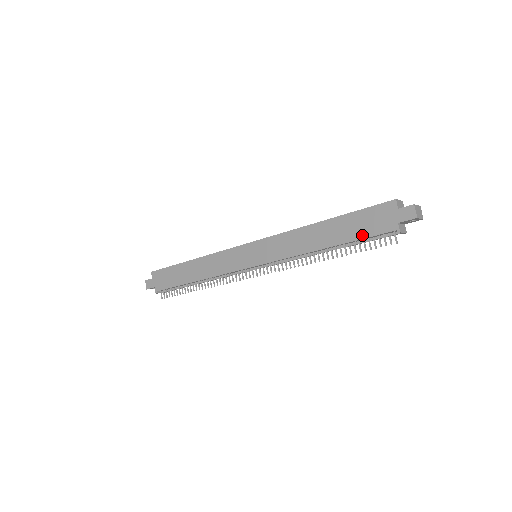
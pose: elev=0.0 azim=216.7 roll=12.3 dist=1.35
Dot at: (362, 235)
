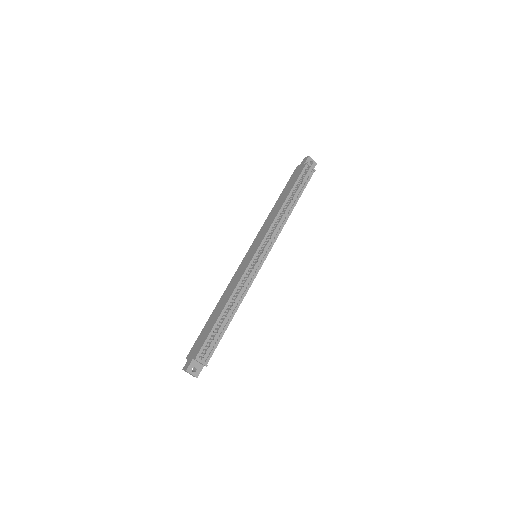
Dot at: (295, 181)
